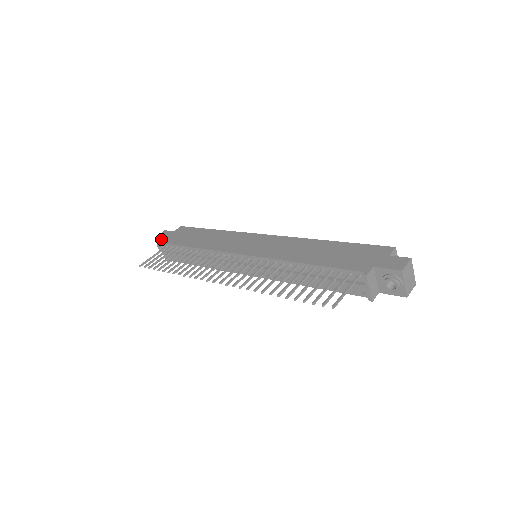
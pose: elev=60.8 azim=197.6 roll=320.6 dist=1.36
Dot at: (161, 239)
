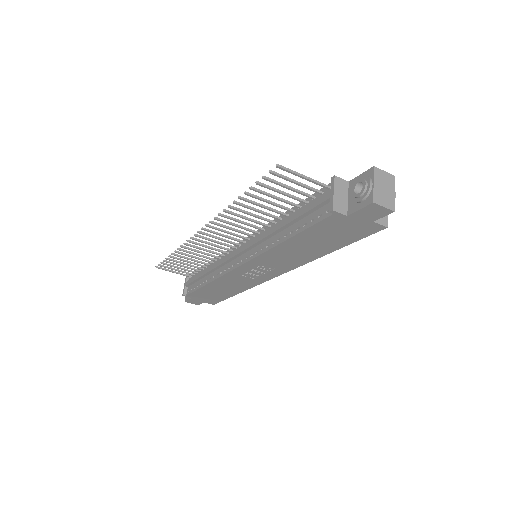
Dot at: occluded
